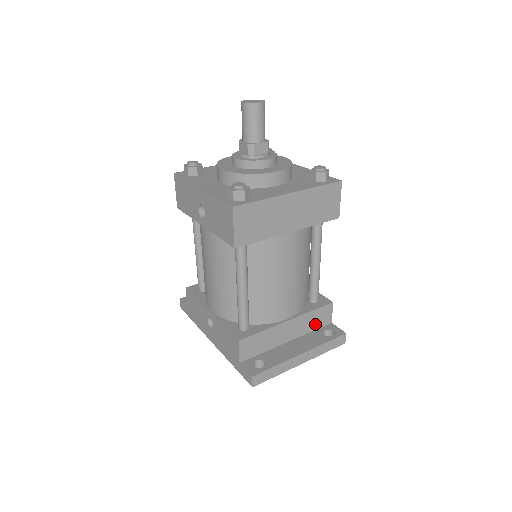
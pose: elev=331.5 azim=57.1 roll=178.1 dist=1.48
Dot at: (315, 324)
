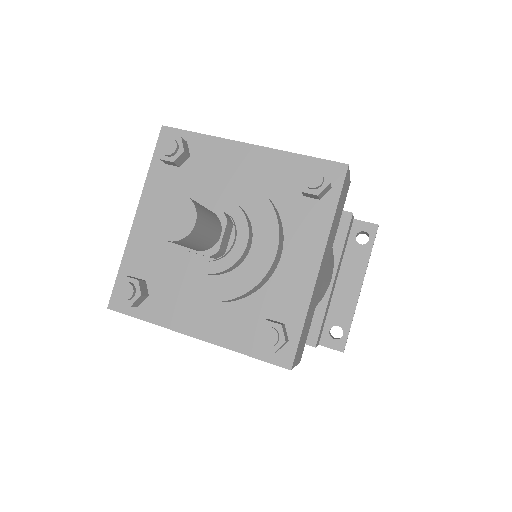
Dot at: (346, 243)
